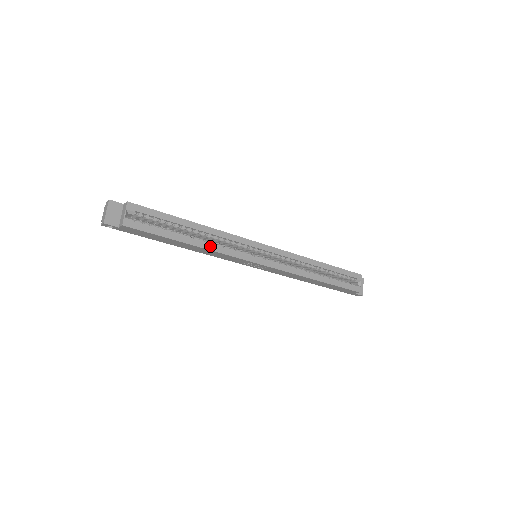
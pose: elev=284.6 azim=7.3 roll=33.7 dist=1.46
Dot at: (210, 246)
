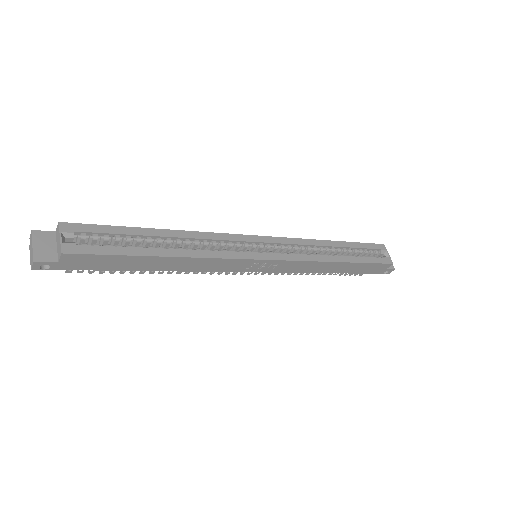
Dot at: (194, 253)
